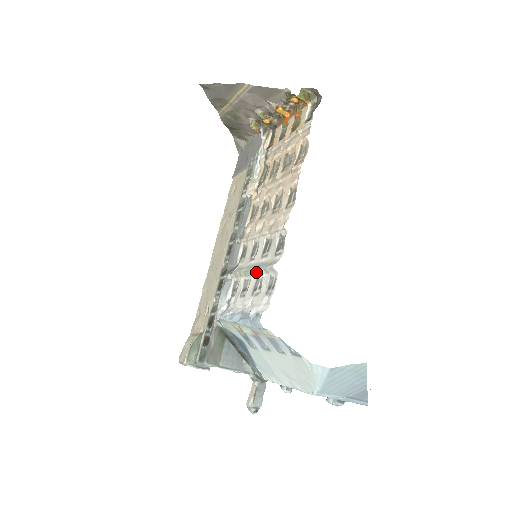
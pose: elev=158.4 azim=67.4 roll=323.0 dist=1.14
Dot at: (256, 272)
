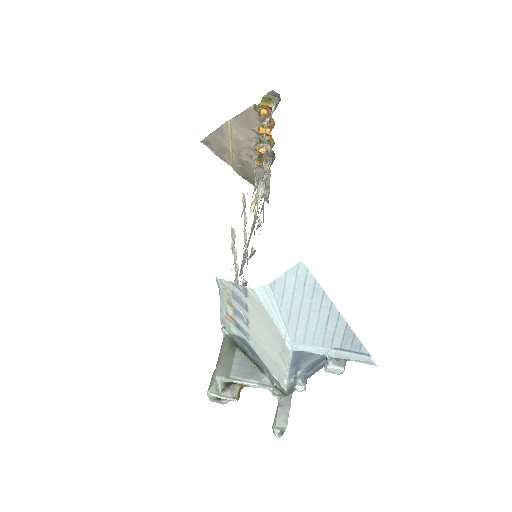
Dot at: occluded
